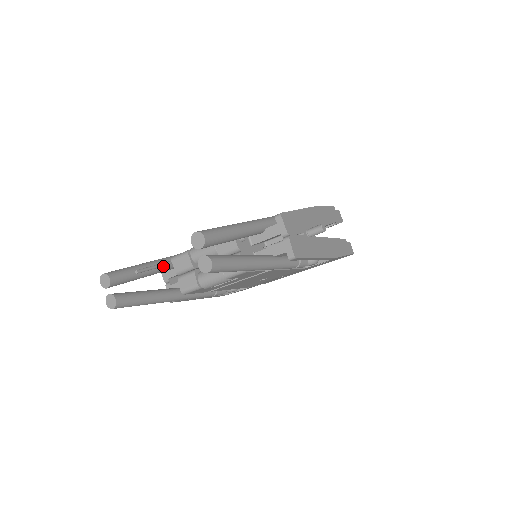
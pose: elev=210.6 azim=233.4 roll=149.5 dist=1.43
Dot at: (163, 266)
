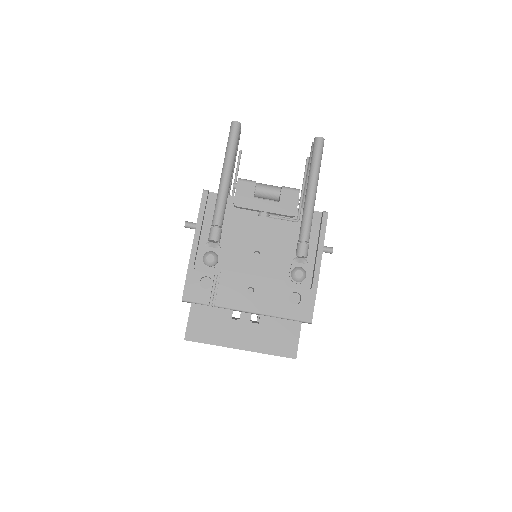
Dot at: occluded
